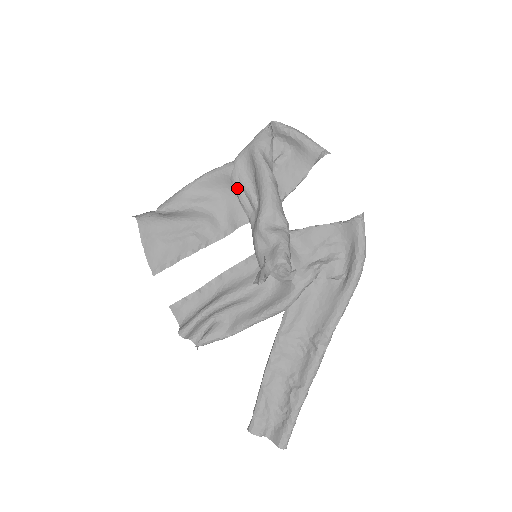
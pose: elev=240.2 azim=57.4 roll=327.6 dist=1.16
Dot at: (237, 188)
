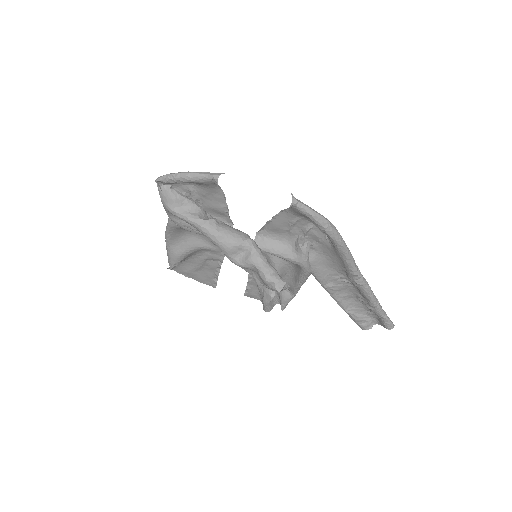
Dot at: (193, 232)
